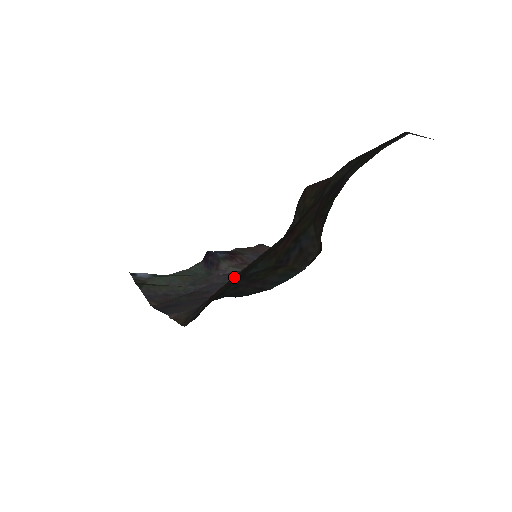
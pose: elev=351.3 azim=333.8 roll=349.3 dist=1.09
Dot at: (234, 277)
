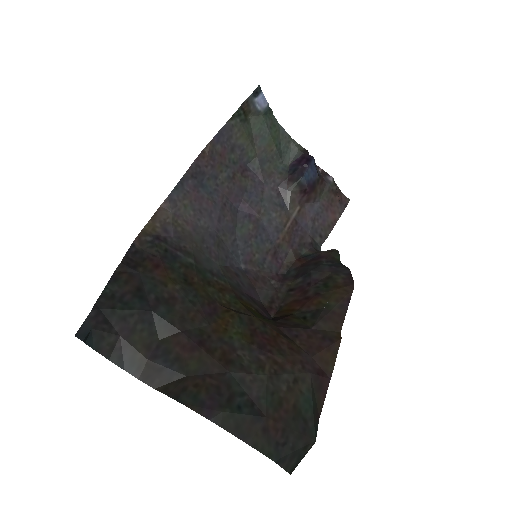
Dot at: (170, 286)
